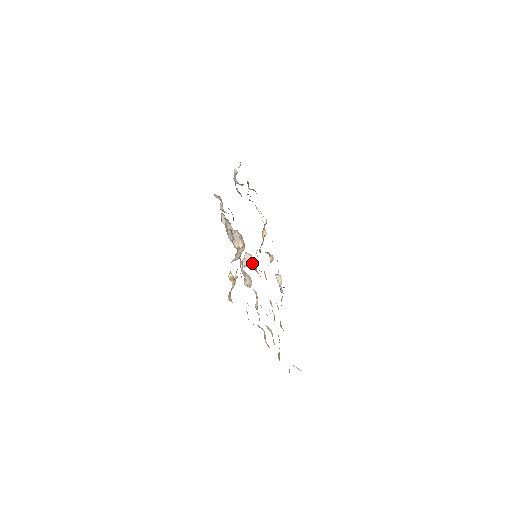
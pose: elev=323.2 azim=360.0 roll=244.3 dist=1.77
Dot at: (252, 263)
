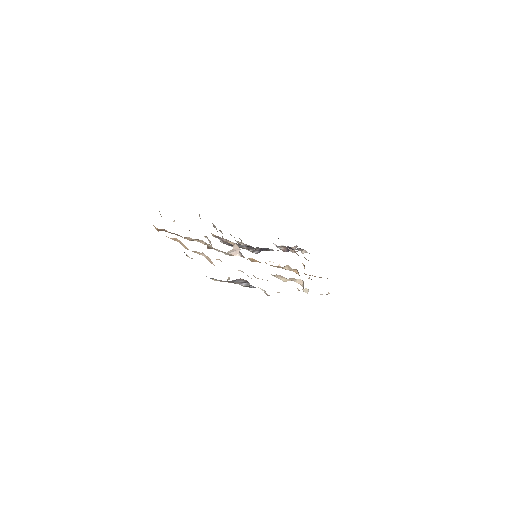
Dot at: (239, 252)
